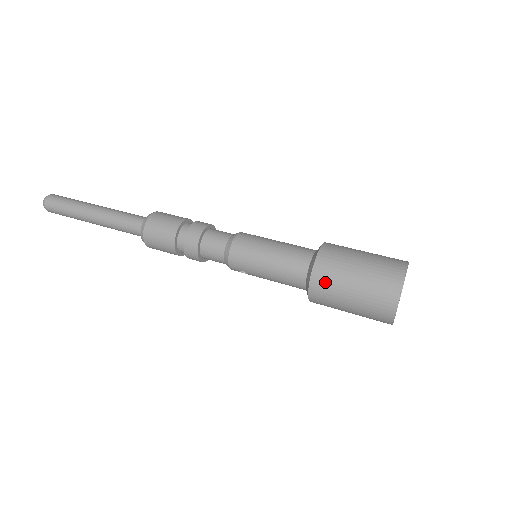
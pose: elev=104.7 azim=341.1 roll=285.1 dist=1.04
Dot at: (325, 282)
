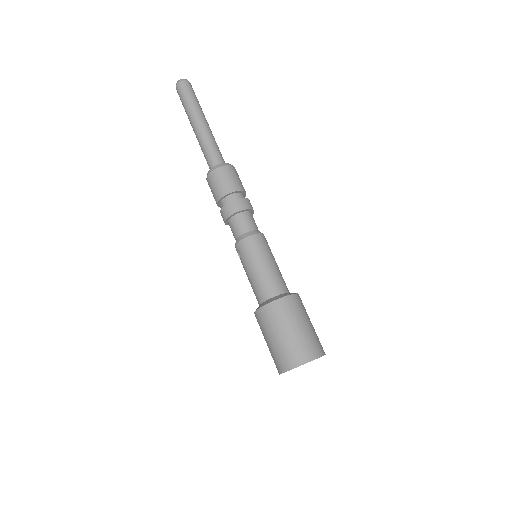
Dot at: (273, 314)
